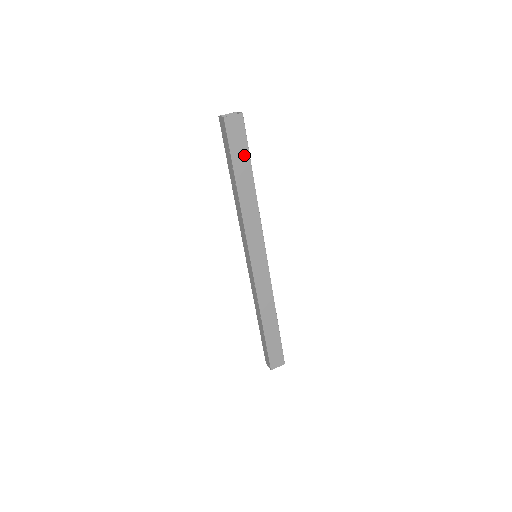
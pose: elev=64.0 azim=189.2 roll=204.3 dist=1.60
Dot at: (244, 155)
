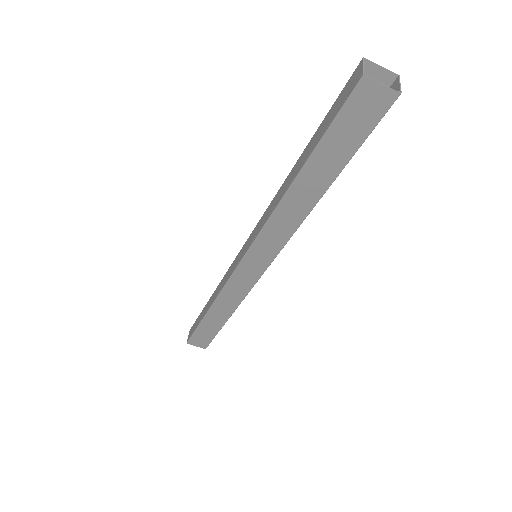
Dot at: (344, 151)
